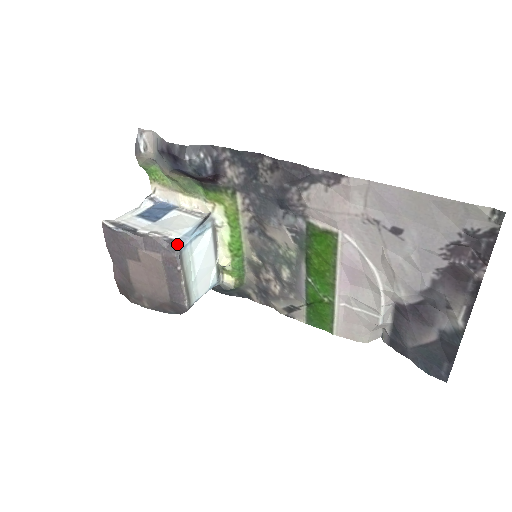
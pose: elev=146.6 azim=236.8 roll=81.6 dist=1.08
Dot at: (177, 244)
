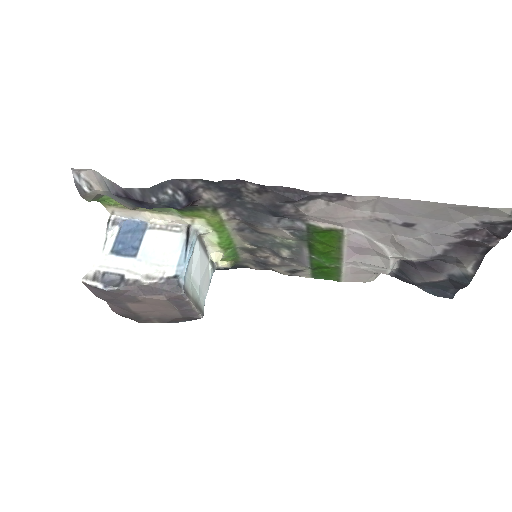
Dot at: (177, 283)
